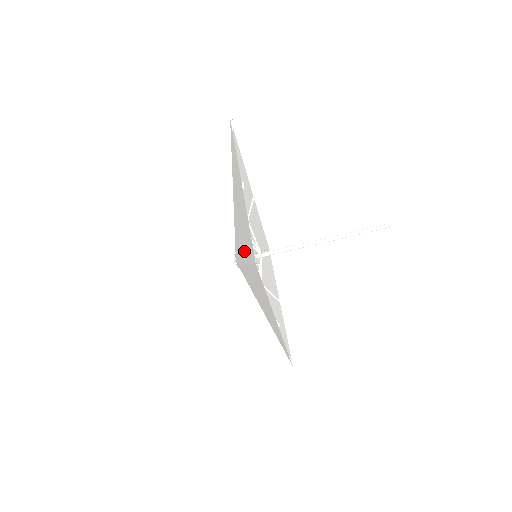
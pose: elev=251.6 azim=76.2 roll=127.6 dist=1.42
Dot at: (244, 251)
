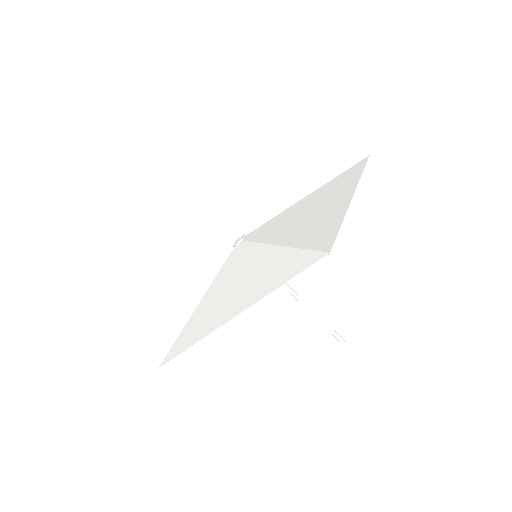
Dot at: (291, 237)
